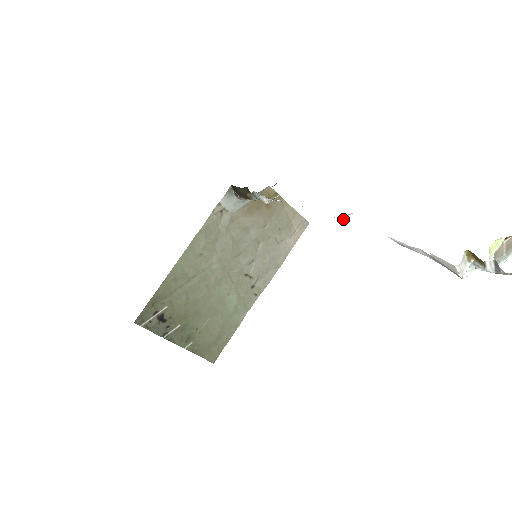
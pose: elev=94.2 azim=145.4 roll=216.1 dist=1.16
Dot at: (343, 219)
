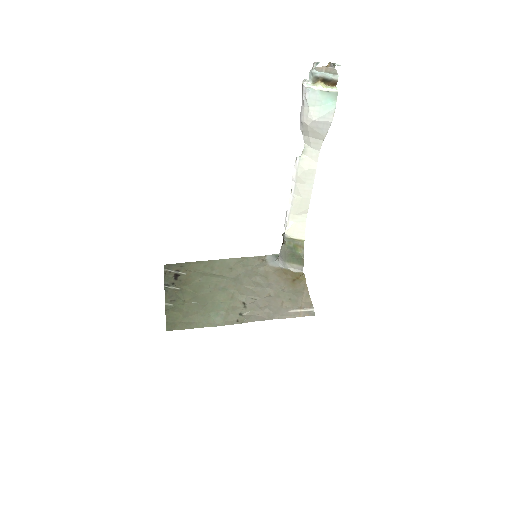
Dot at: (297, 158)
